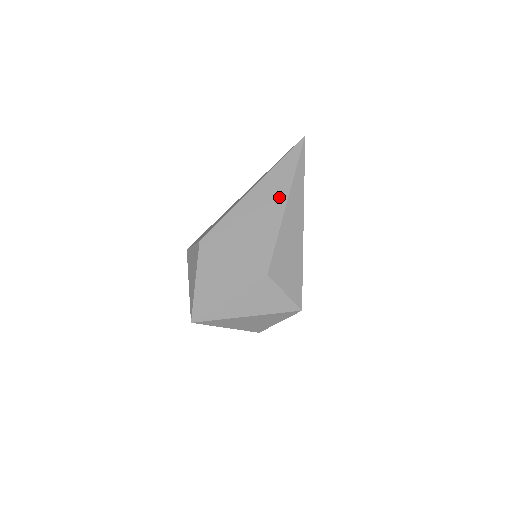
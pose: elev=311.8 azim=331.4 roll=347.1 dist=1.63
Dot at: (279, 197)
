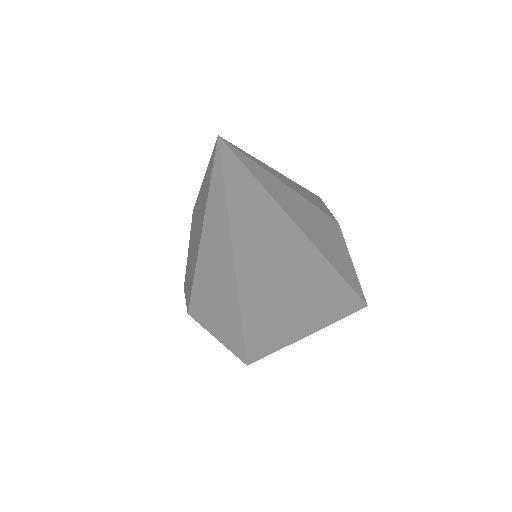
Dot at: (200, 230)
